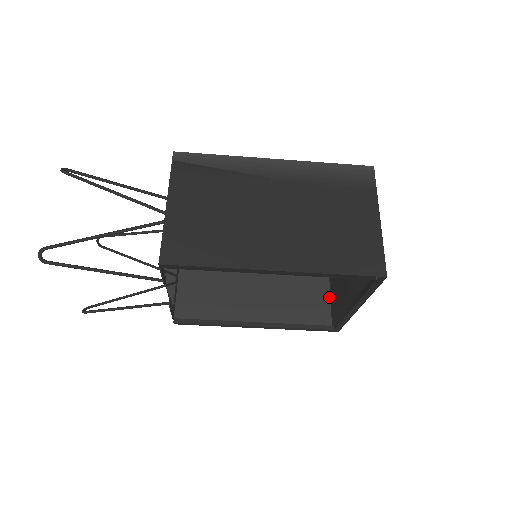
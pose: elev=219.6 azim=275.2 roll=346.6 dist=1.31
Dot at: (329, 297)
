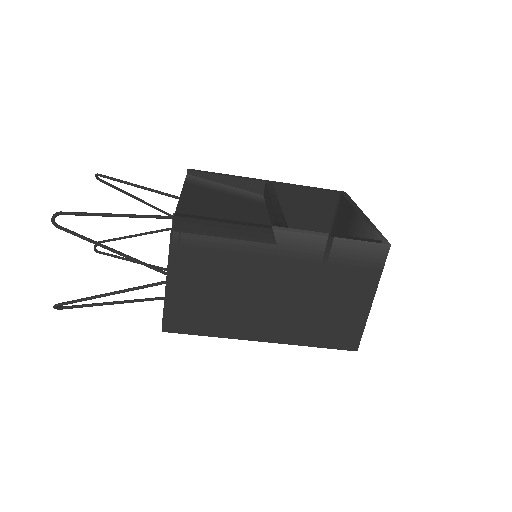
Dot at: occluded
